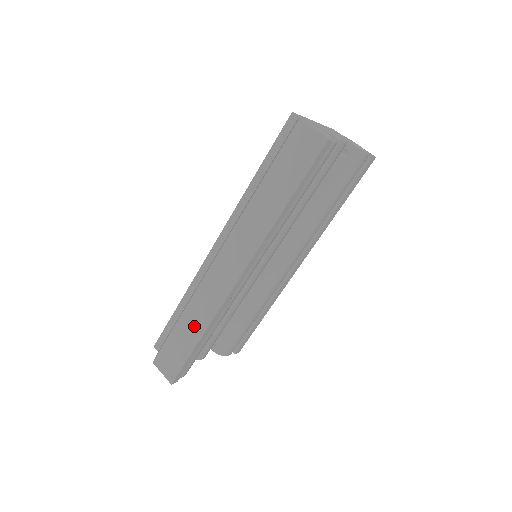
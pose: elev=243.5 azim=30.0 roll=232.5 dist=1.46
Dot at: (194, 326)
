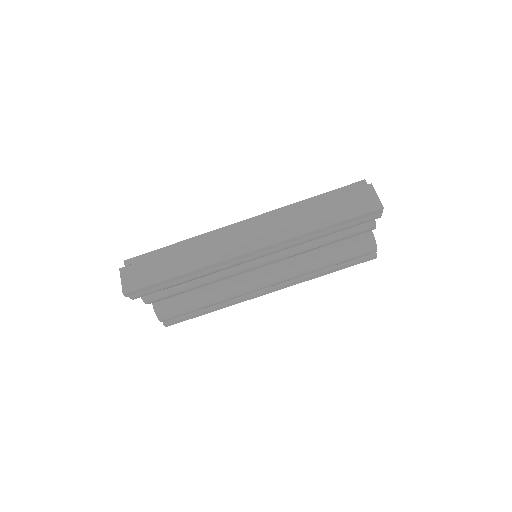
Dot at: (184, 262)
